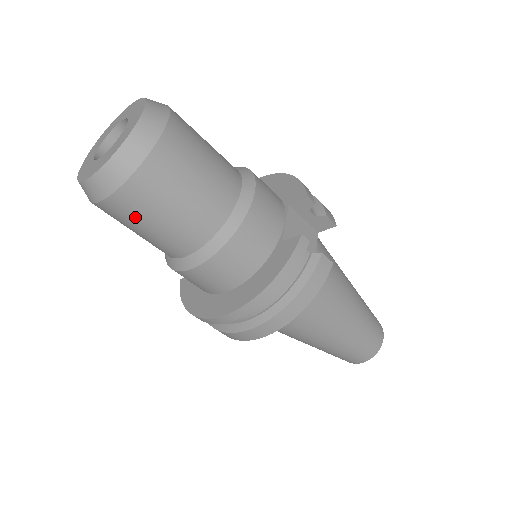
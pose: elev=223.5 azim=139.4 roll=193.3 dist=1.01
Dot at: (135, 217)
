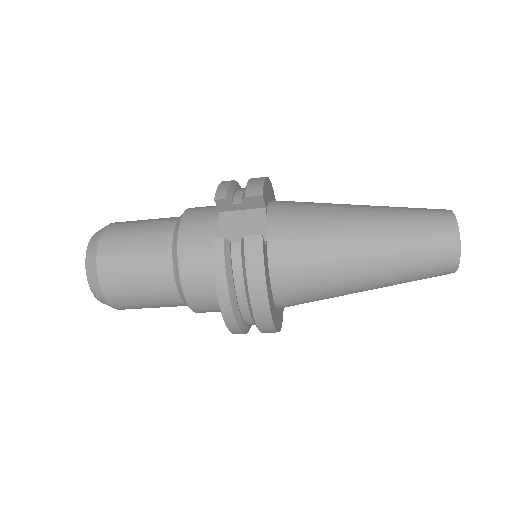
Dot at: (134, 305)
